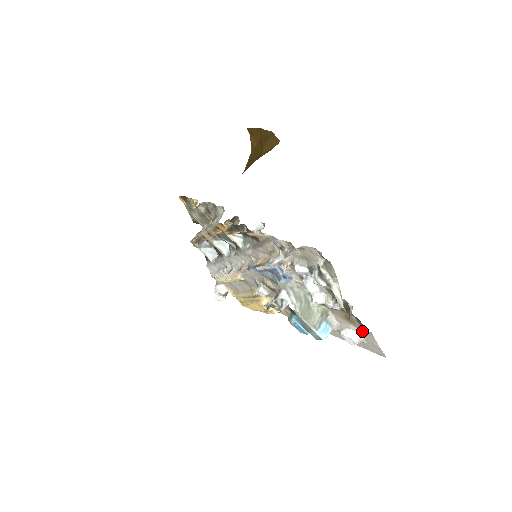
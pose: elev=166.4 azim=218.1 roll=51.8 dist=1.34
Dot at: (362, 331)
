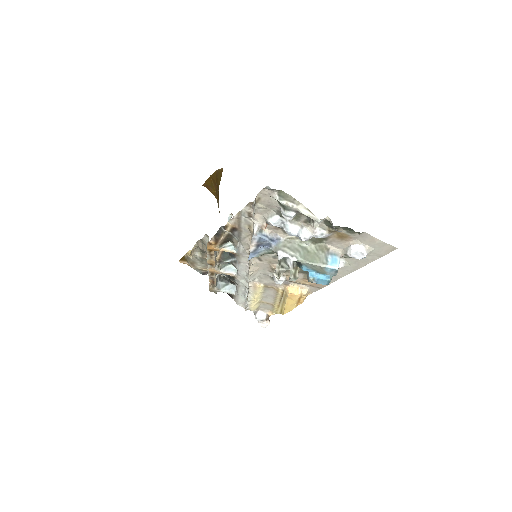
Dot at: (360, 239)
